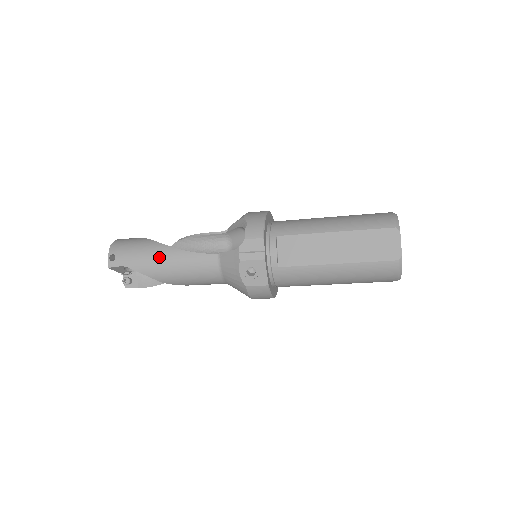
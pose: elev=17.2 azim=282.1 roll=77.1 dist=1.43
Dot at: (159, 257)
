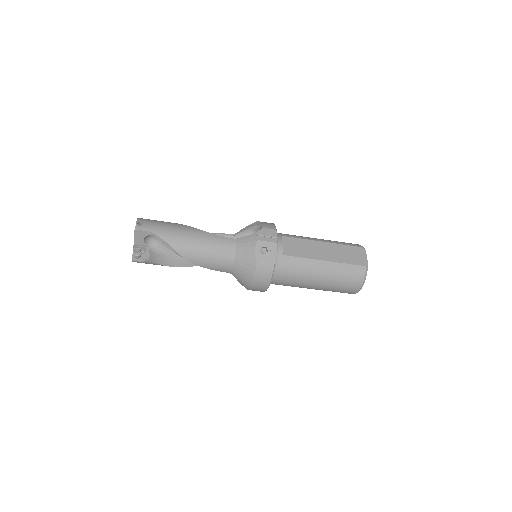
Dot at: (184, 231)
